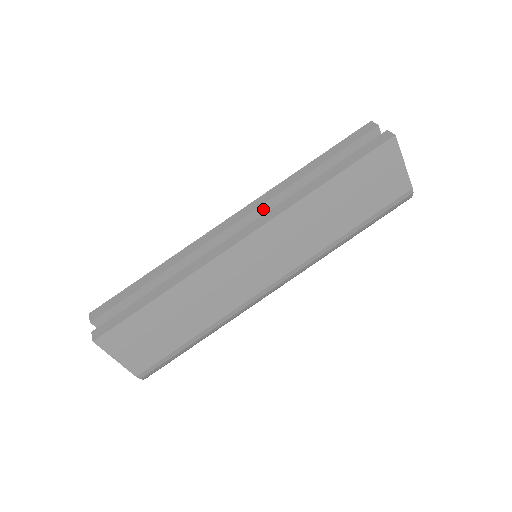
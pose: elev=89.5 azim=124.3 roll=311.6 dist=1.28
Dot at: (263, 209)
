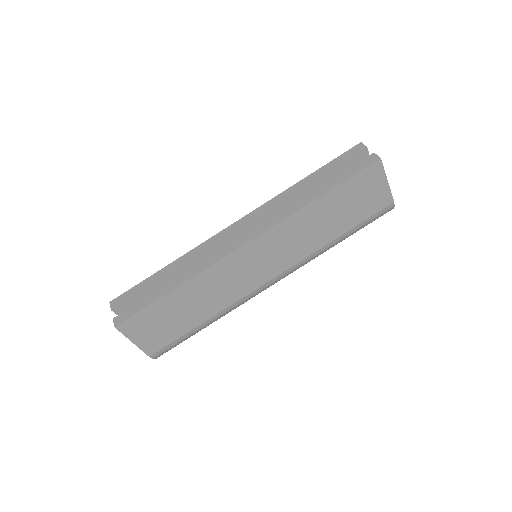
Dot at: (264, 217)
